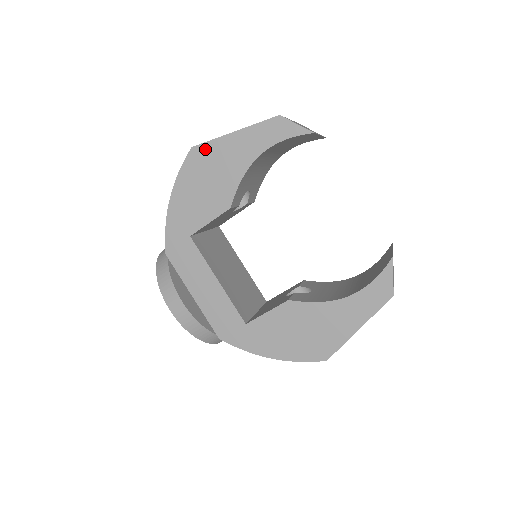
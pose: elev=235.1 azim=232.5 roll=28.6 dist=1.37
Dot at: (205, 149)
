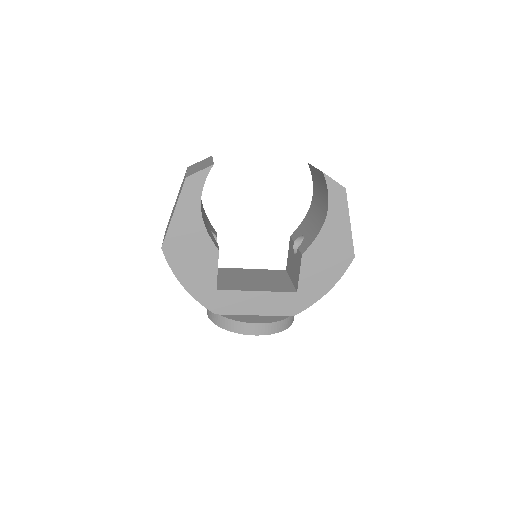
Dot at: (169, 240)
